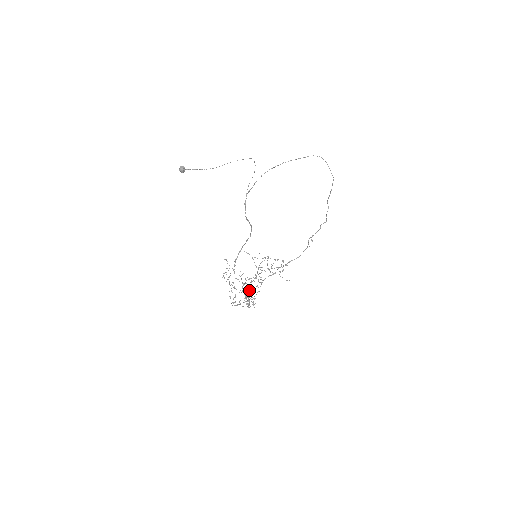
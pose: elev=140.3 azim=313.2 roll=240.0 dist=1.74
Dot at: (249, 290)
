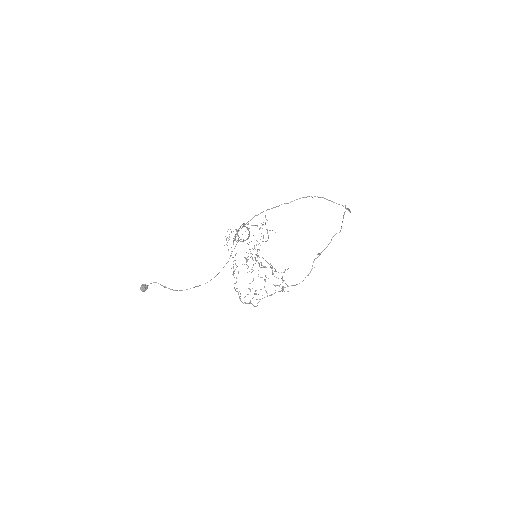
Dot at: occluded
